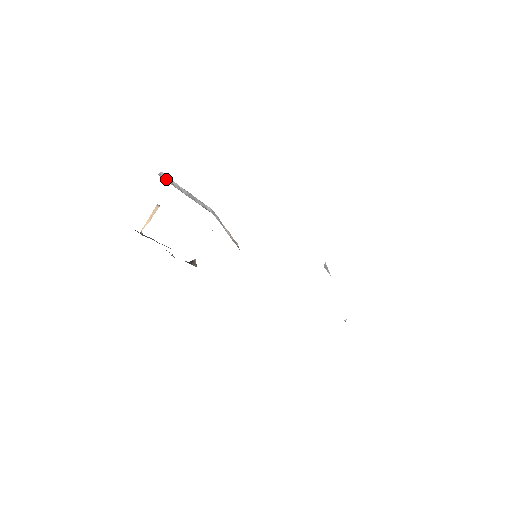
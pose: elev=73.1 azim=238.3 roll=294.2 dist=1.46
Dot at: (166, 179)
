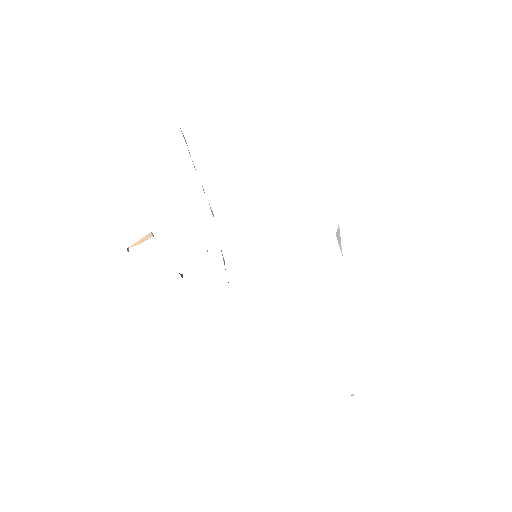
Dot at: occluded
